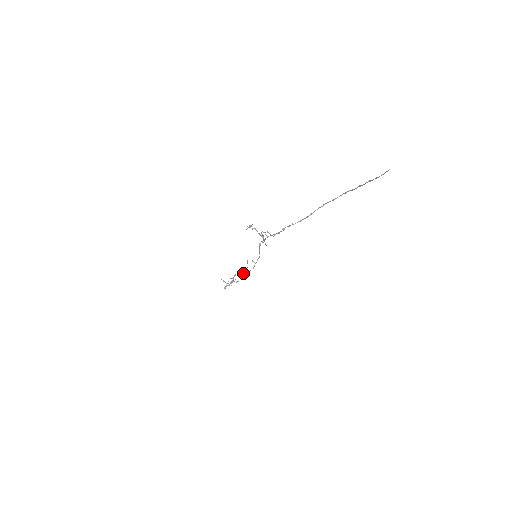
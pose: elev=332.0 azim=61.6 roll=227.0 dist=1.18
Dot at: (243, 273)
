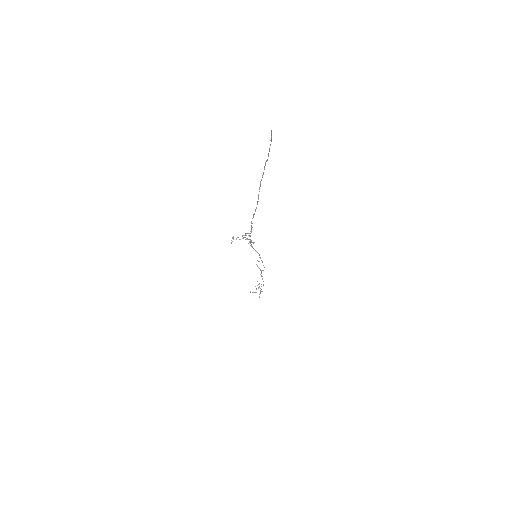
Dot at: (261, 275)
